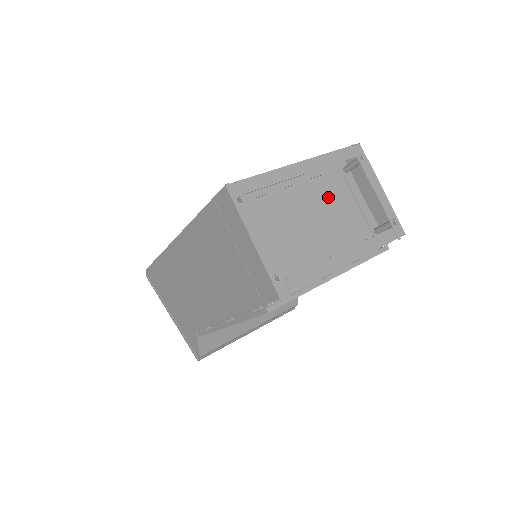
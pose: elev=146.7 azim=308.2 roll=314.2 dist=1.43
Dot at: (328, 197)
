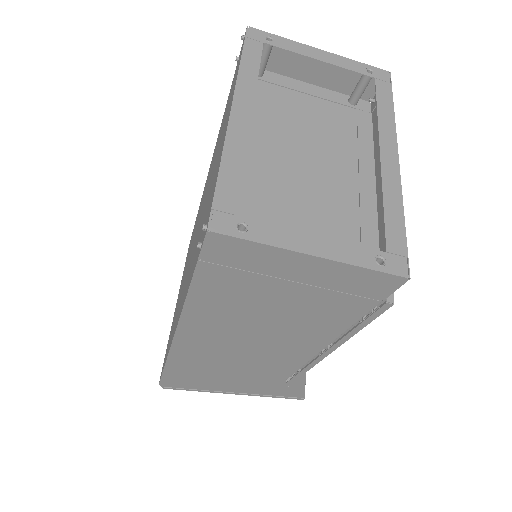
Dot at: (281, 119)
